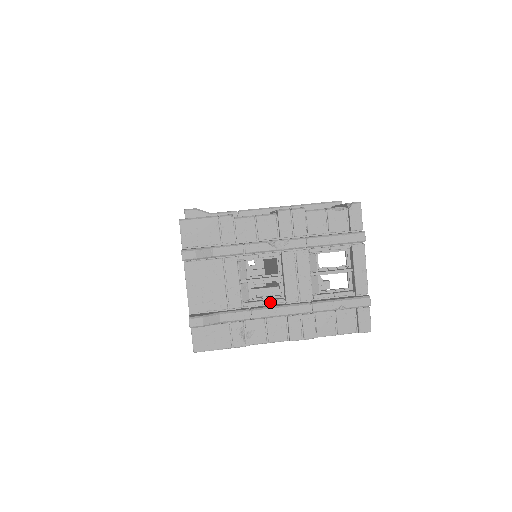
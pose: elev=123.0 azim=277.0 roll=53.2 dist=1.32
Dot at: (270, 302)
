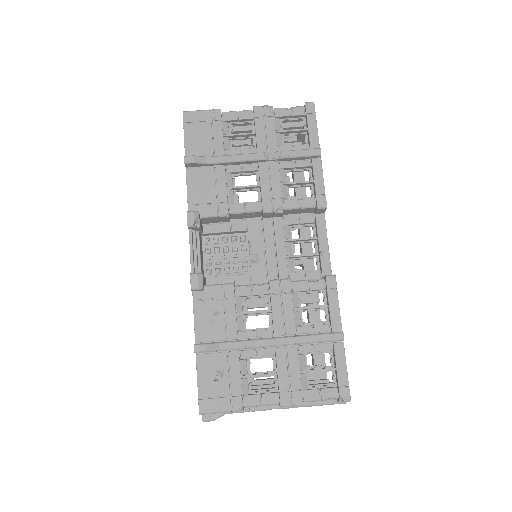
Dot at: occluded
